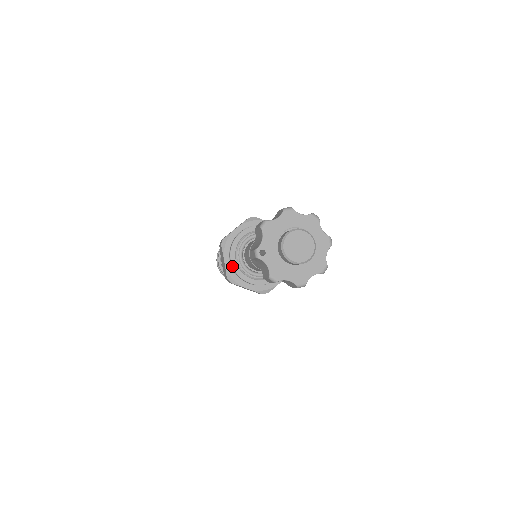
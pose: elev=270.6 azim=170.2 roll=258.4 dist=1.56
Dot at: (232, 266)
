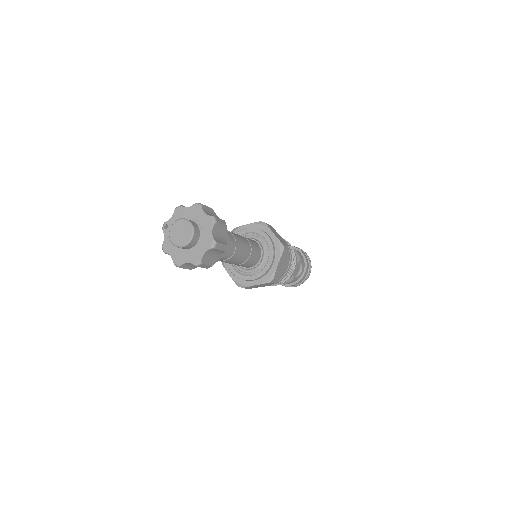
Dot at: occluded
